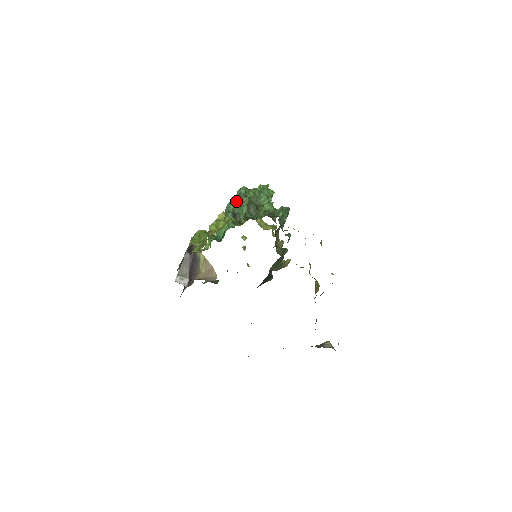
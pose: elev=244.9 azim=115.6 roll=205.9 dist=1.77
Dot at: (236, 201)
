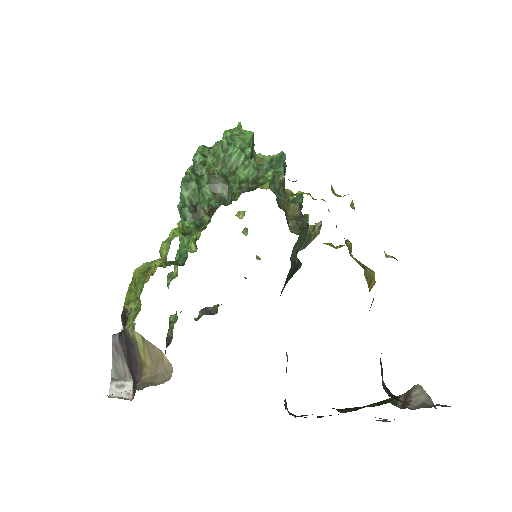
Dot at: (190, 182)
